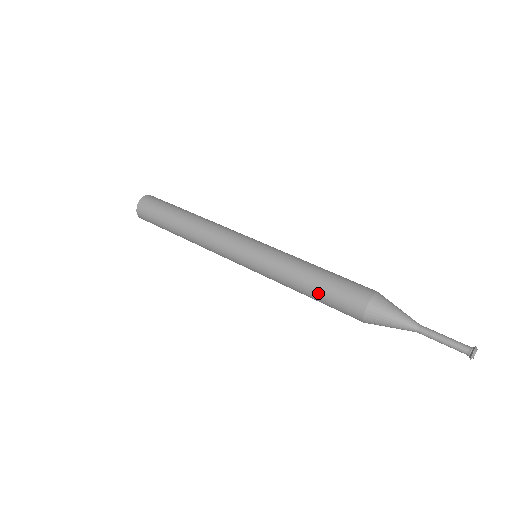
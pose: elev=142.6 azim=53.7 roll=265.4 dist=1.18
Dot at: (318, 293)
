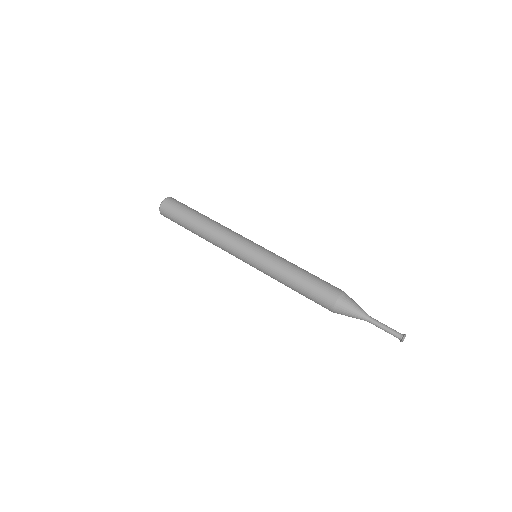
Dot at: (301, 290)
